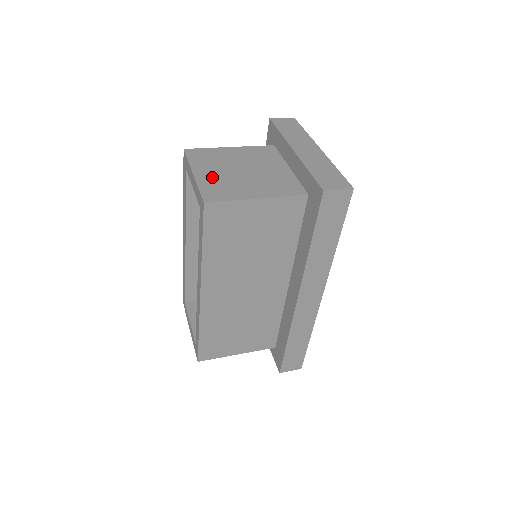
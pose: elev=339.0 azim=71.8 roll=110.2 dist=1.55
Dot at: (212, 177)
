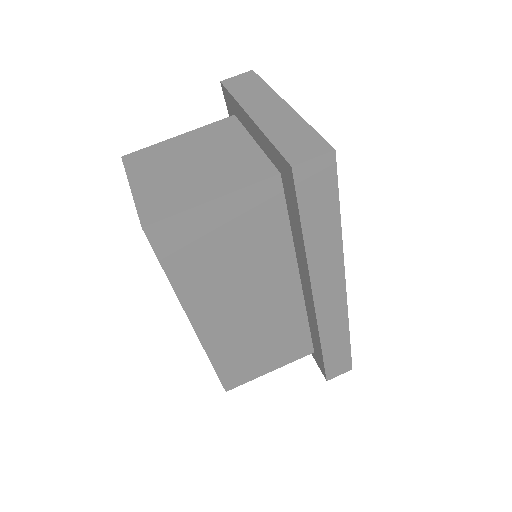
Dot at: (154, 186)
